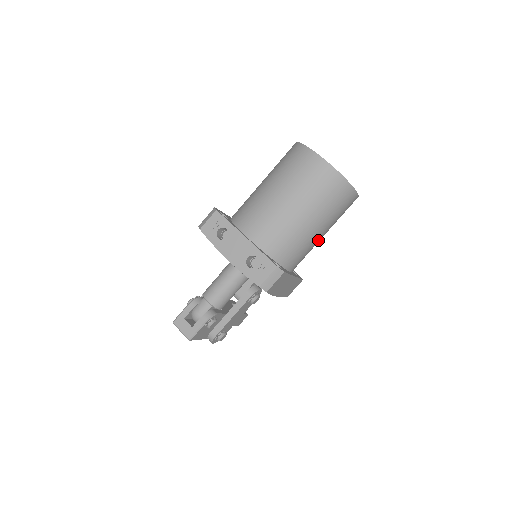
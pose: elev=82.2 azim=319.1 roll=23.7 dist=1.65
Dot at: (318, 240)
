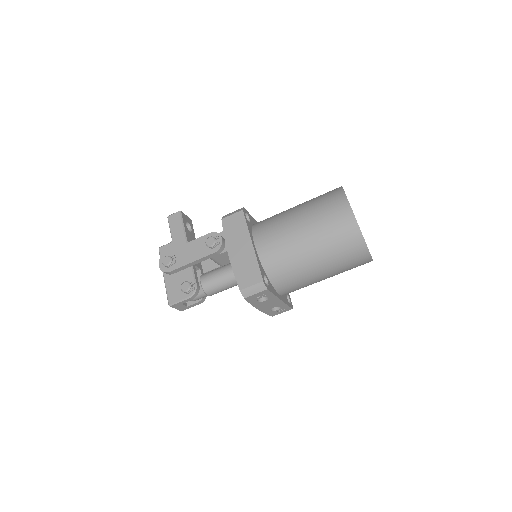
Dot at: occluded
